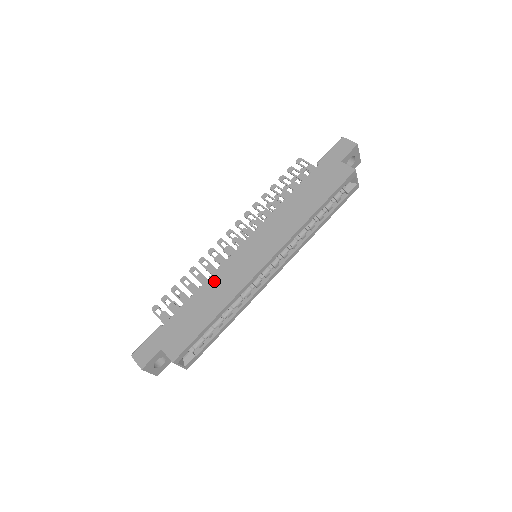
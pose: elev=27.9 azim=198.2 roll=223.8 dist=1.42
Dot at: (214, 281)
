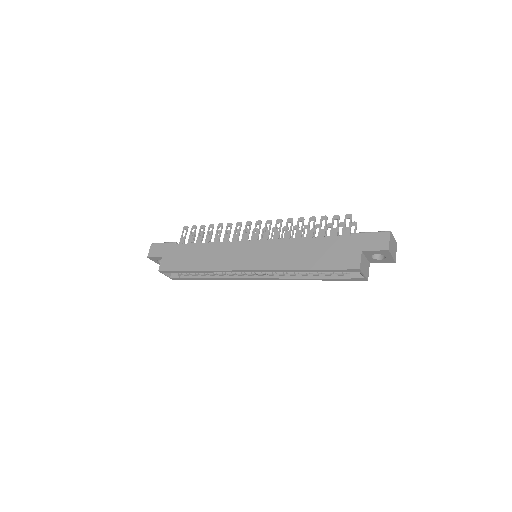
Dot at: (216, 247)
